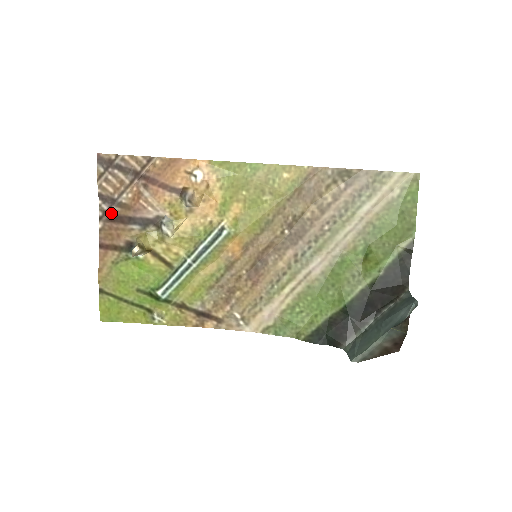
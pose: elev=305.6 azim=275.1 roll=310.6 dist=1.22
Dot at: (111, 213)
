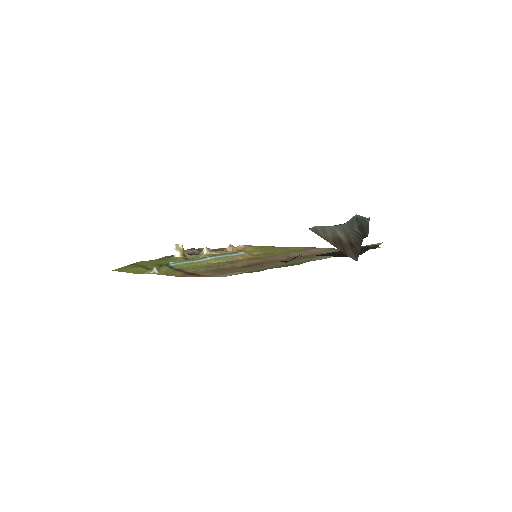
Dot at: occluded
